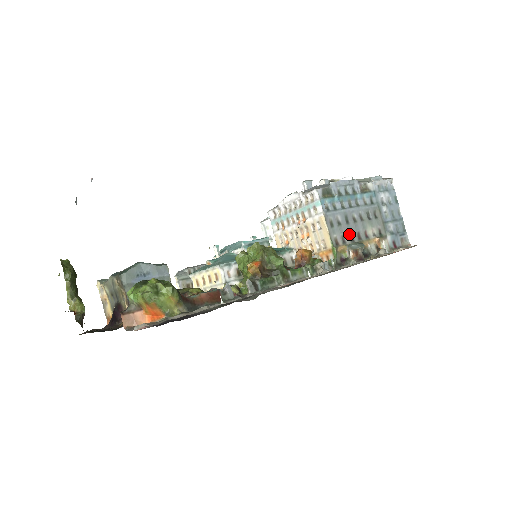
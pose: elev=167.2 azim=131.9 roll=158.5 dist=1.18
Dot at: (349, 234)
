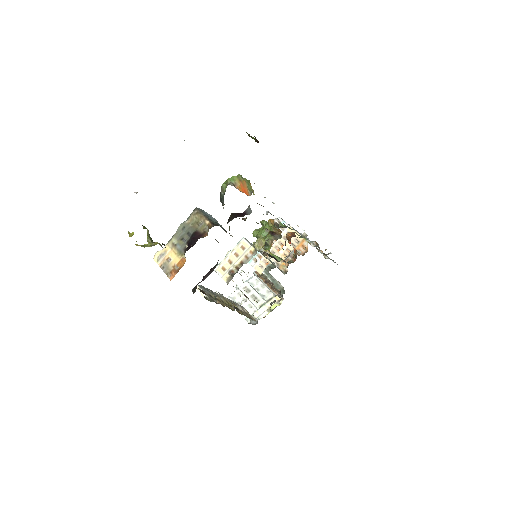
Dot at: occluded
